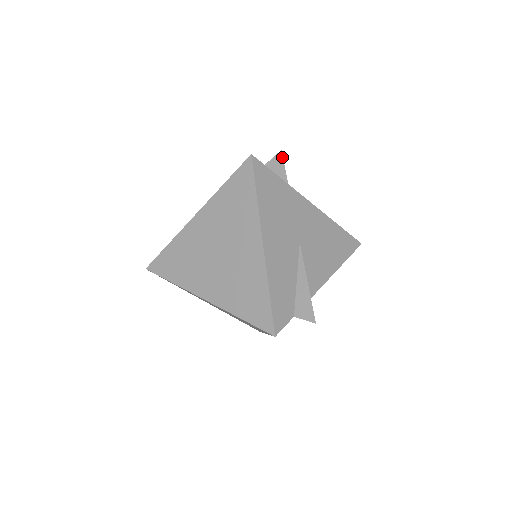
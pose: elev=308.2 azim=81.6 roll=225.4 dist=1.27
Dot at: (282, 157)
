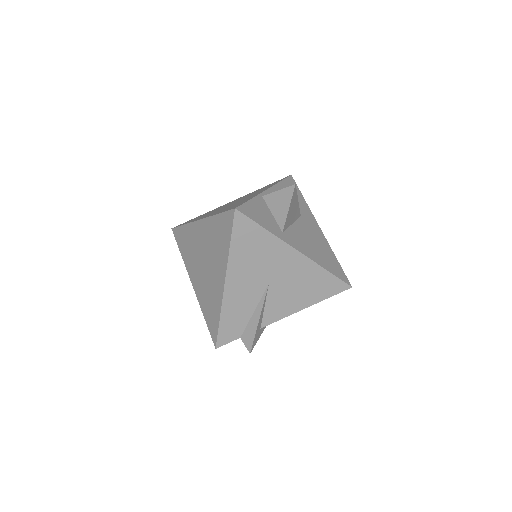
Dot at: (292, 192)
